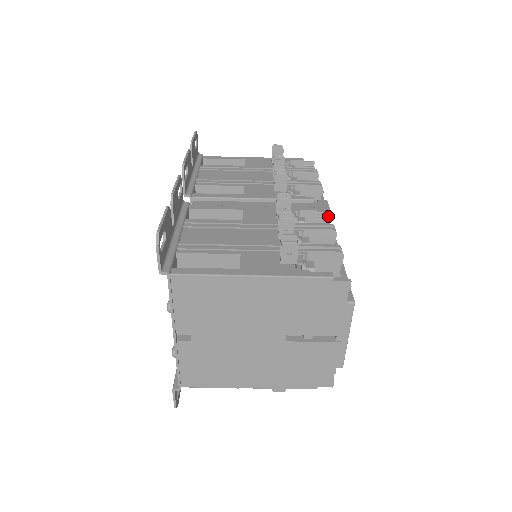
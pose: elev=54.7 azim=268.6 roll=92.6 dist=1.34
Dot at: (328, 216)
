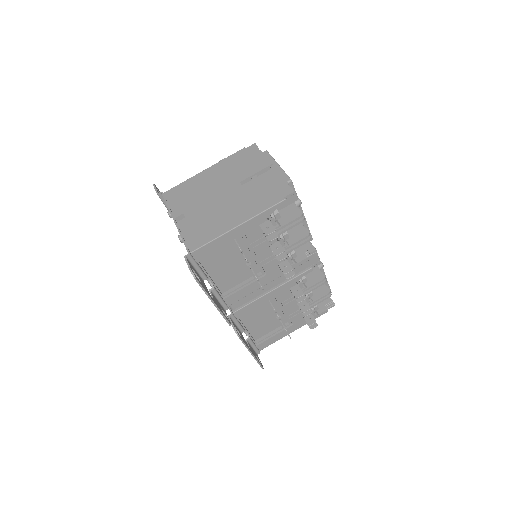
Dot at: occluded
